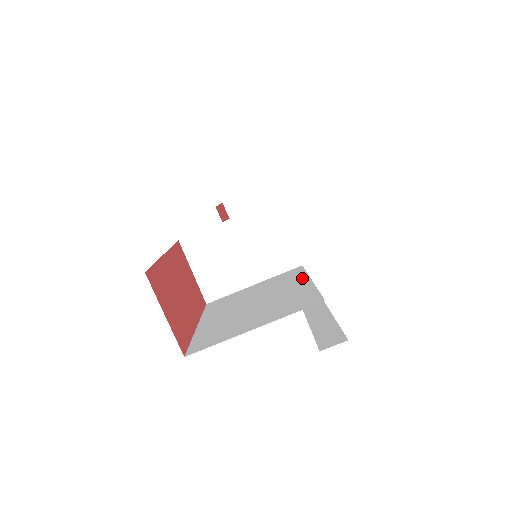
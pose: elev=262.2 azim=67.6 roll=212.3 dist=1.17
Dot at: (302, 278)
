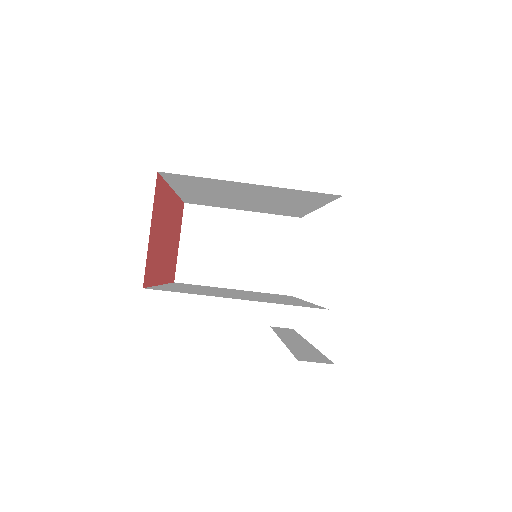
Dot at: occluded
